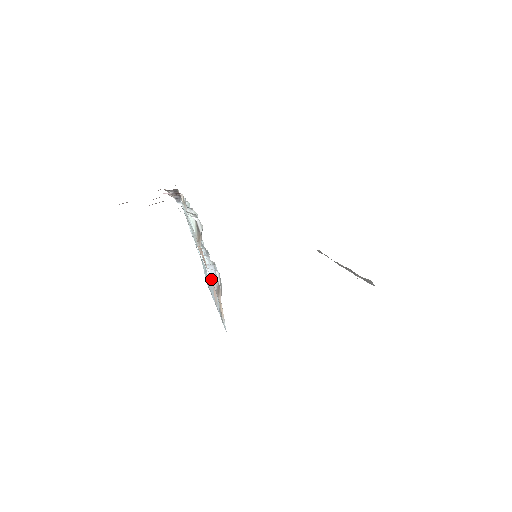
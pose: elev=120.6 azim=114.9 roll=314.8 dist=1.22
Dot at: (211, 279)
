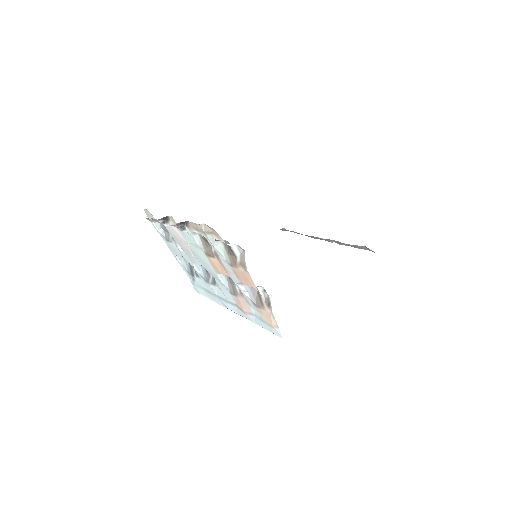
Dot at: (246, 295)
